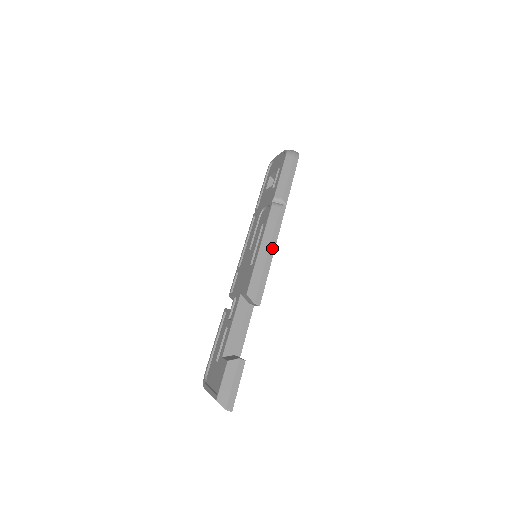
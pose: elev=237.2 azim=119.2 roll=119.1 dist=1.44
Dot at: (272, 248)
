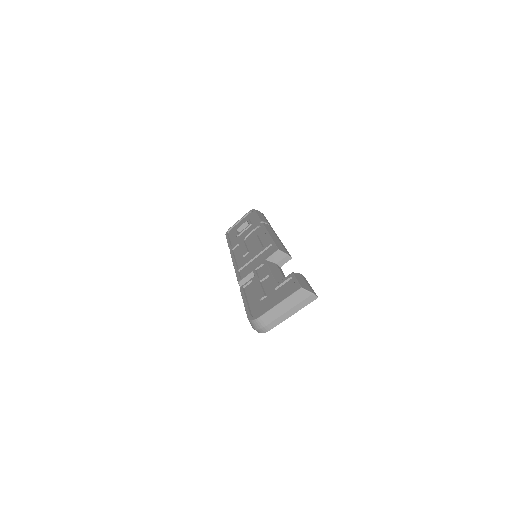
Dot at: (278, 238)
